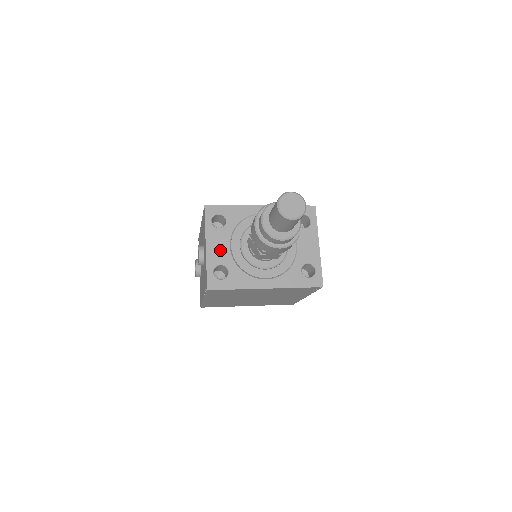
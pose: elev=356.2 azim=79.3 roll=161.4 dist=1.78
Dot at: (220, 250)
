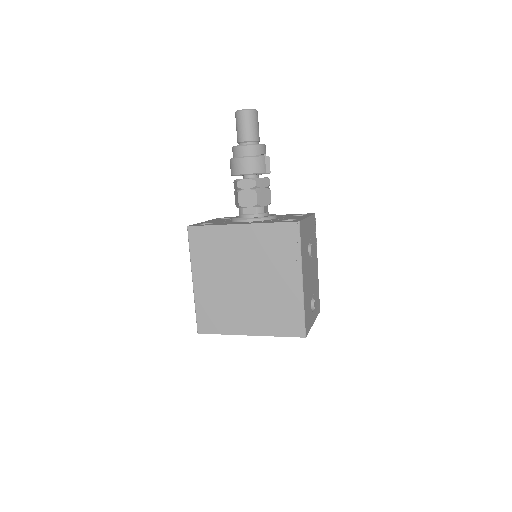
Dot at: (214, 221)
